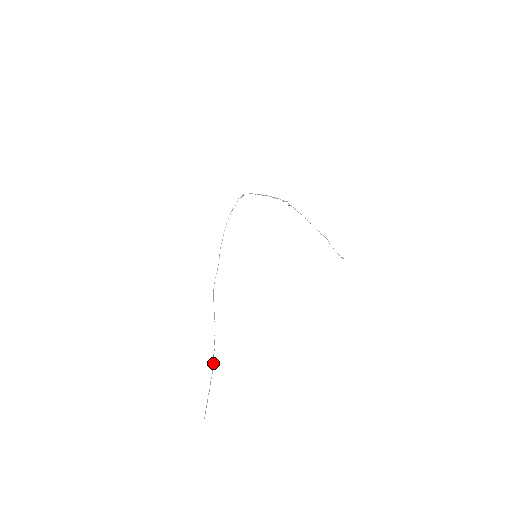
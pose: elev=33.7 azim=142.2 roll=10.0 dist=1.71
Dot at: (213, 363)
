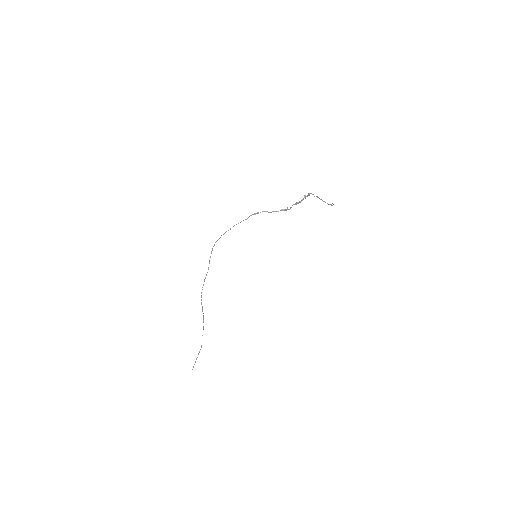
Dot at: occluded
